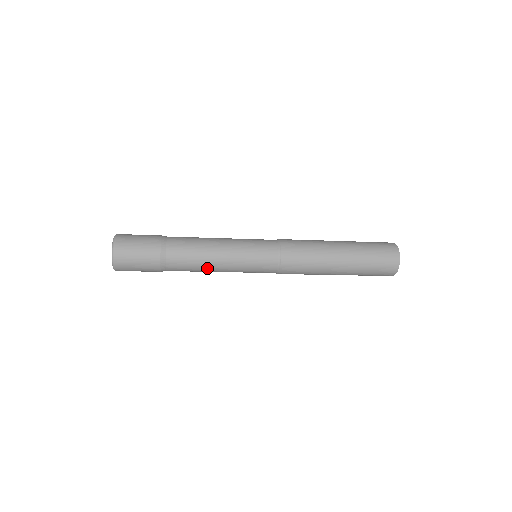
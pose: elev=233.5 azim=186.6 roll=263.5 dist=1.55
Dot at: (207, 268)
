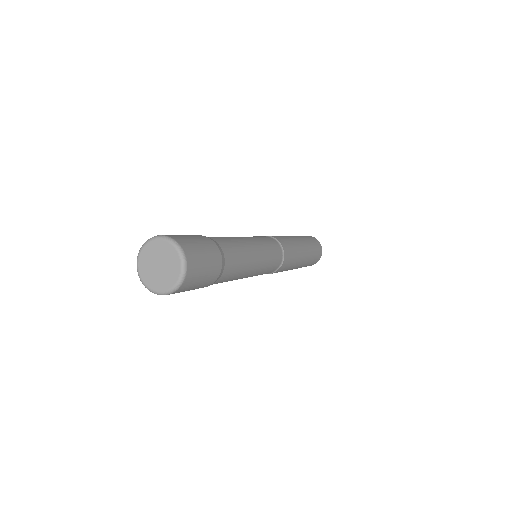
Dot at: occluded
